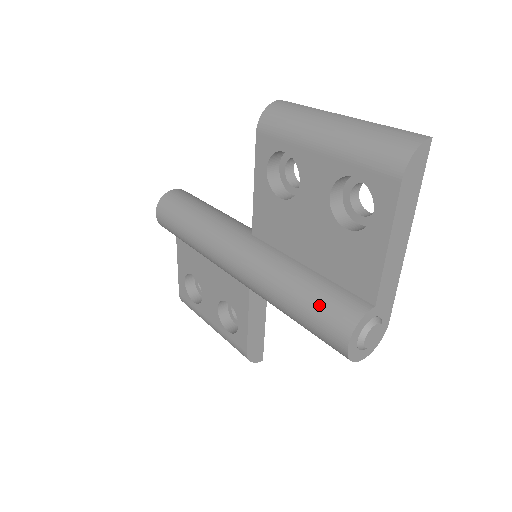
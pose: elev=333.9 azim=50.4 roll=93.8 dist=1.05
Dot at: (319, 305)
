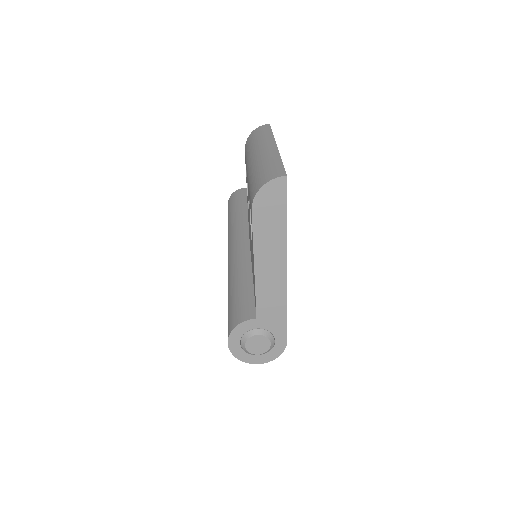
Dot at: (232, 304)
